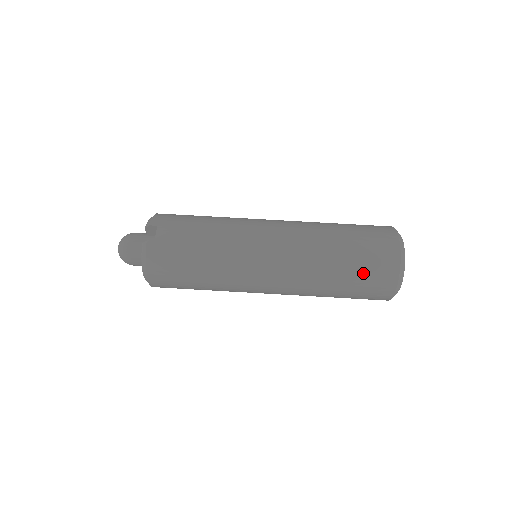
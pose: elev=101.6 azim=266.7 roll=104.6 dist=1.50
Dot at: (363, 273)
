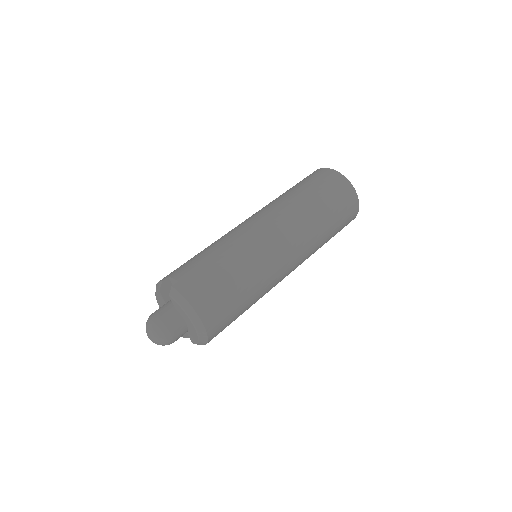
Dot at: (328, 191)
